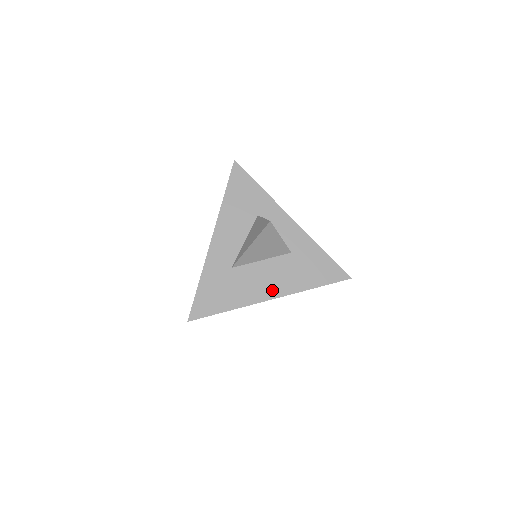
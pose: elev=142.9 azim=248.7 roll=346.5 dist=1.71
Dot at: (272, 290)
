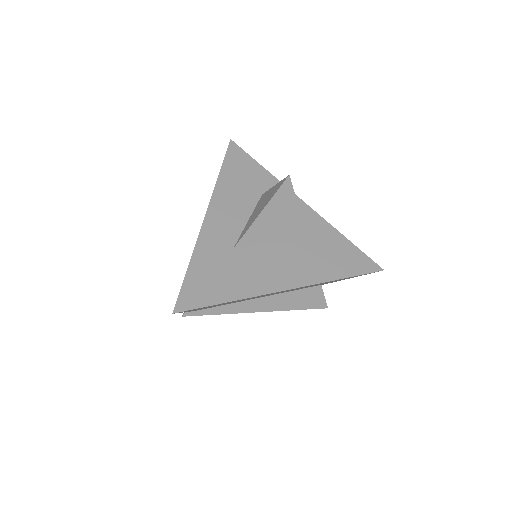
Dot at: (288, 278)
